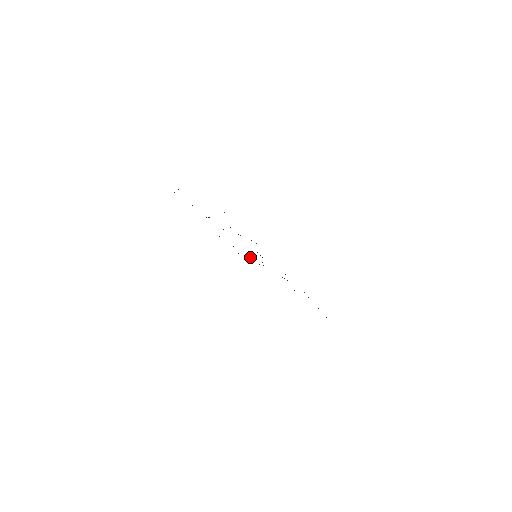
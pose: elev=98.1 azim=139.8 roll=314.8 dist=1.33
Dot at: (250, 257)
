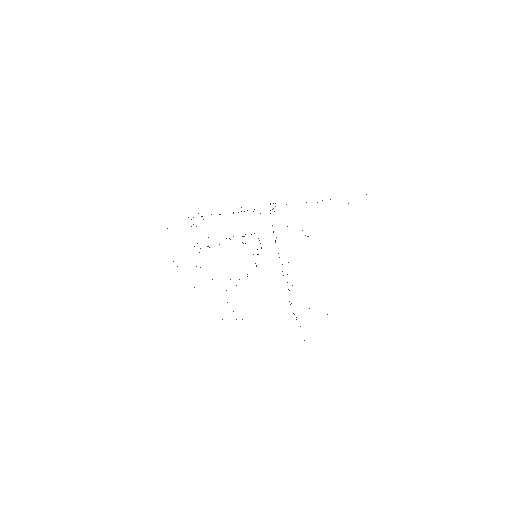
Dot at: occluded
